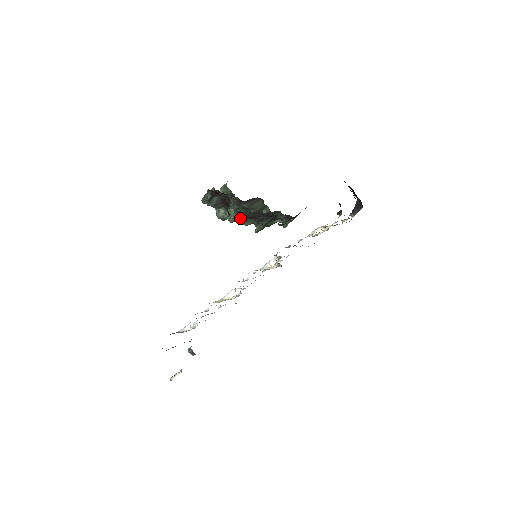
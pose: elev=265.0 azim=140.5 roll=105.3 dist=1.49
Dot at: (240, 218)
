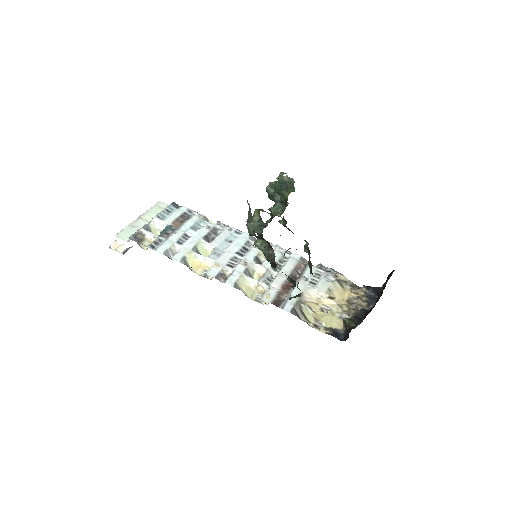
Dot at: occluded
